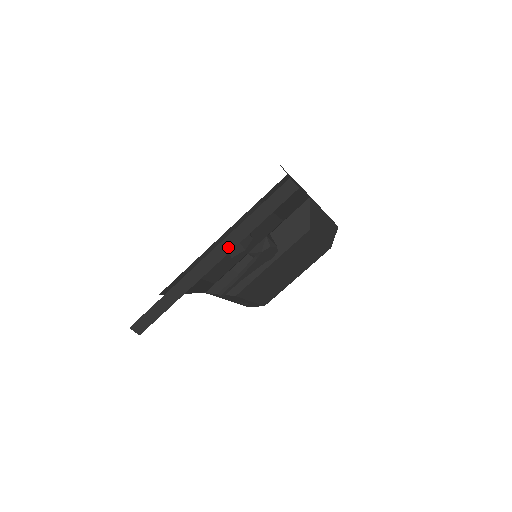
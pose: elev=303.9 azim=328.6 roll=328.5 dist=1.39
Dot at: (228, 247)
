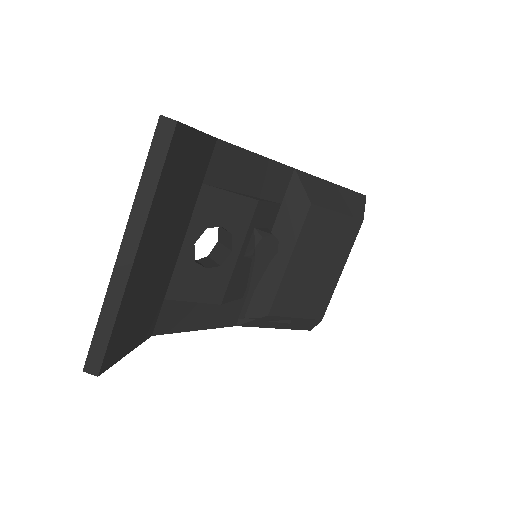
Dot at: (137, 229)
